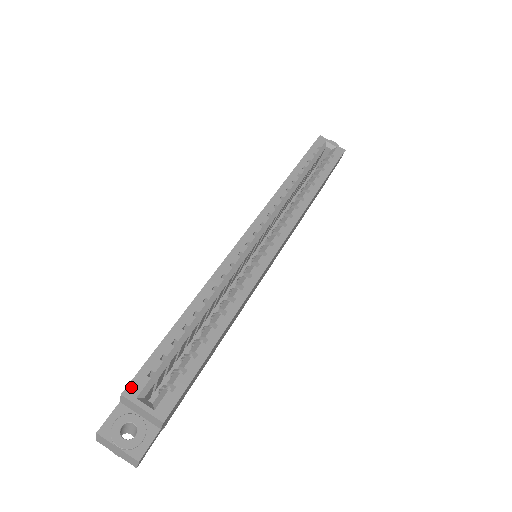
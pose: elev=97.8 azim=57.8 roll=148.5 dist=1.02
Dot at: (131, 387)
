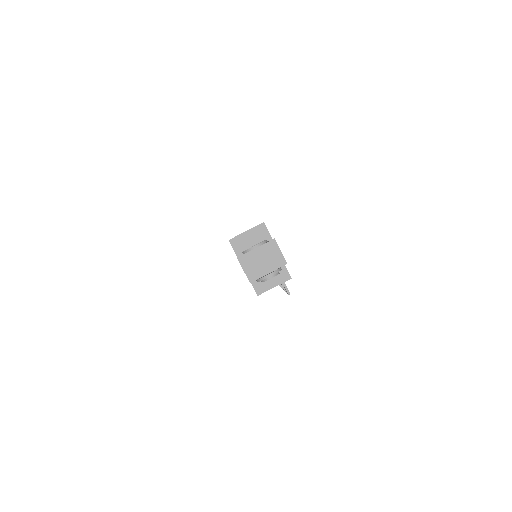
Dot at: (231, 239)
